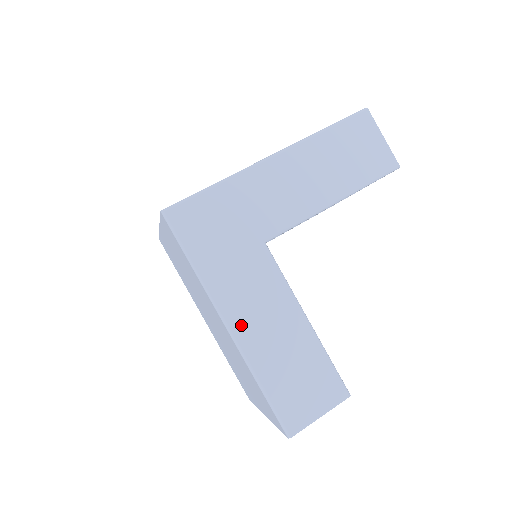
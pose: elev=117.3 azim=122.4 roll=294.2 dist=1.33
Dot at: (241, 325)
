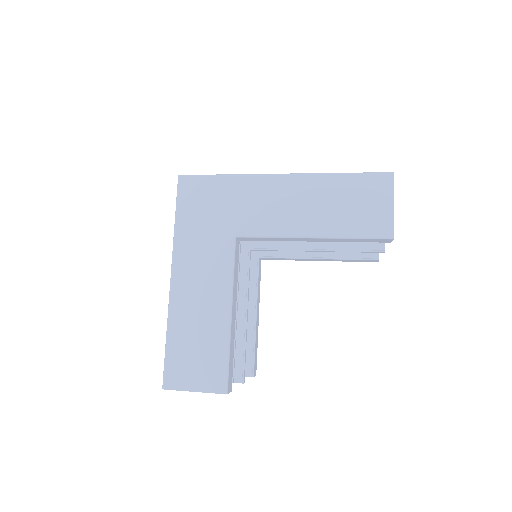
Dot at: (180, 285)
